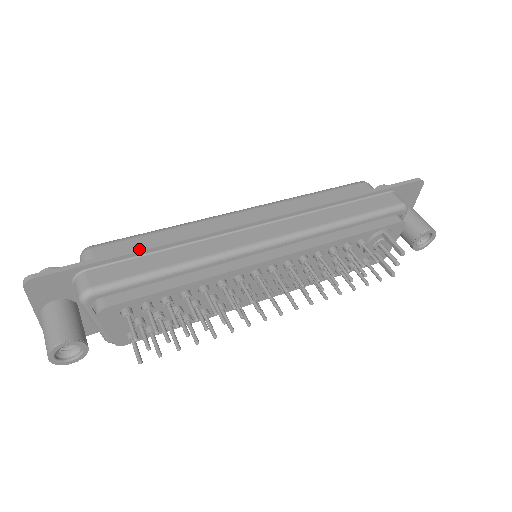
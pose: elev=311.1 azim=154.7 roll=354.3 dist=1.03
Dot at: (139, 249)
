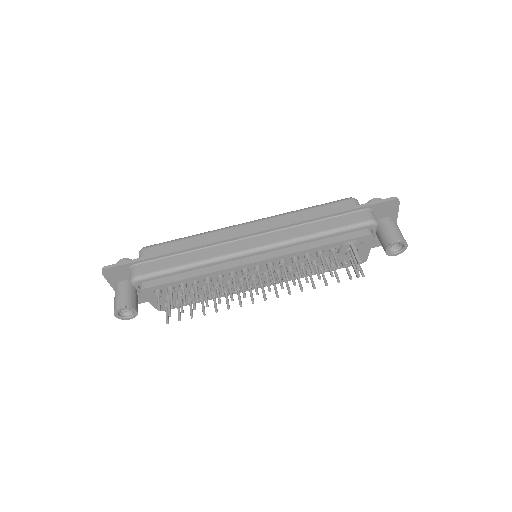
Dot at: (167, 252)
